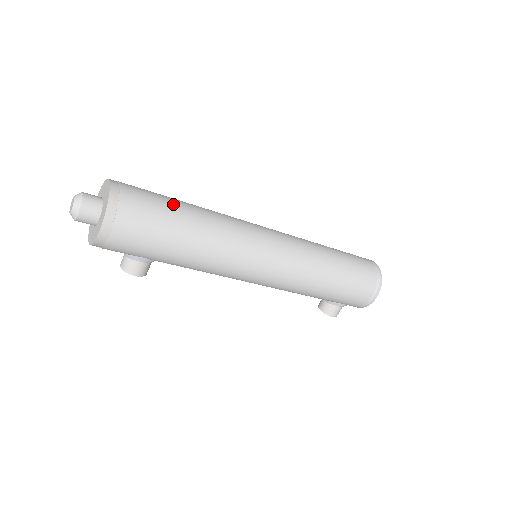
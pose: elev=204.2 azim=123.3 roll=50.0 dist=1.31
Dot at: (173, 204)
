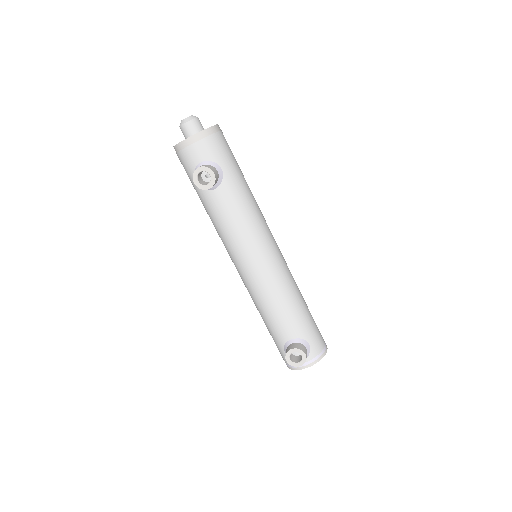
Dot at: occluded
